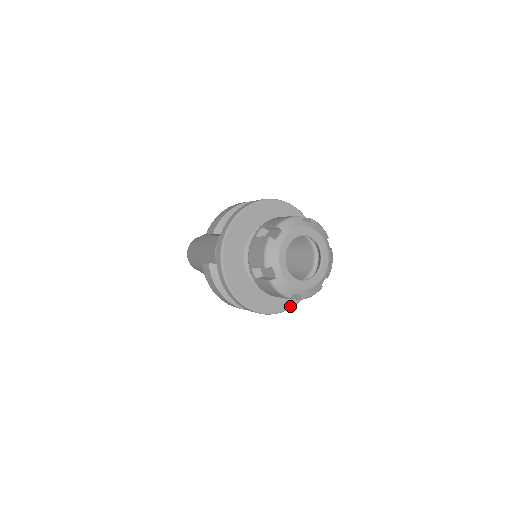
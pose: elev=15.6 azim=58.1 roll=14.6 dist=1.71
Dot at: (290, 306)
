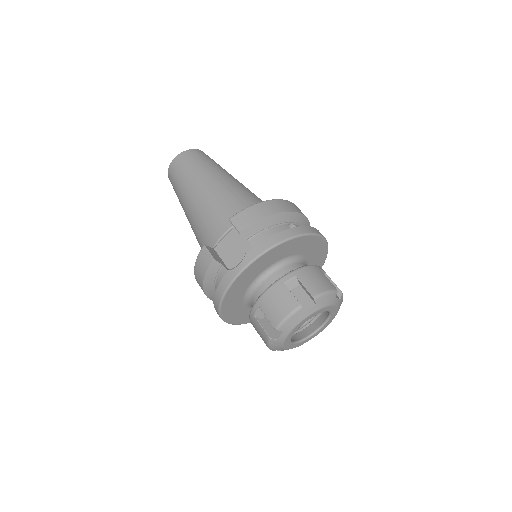
Dot at: occluded
